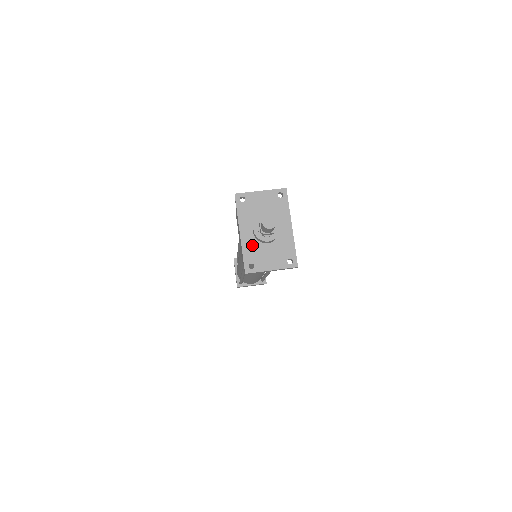
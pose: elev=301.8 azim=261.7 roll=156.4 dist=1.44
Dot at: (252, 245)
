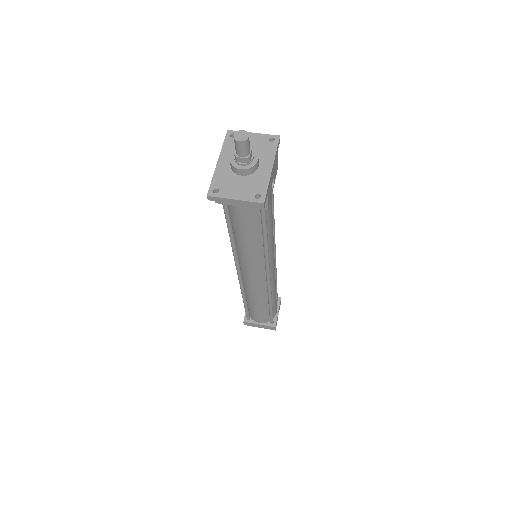
Dot at: (225, 173)
